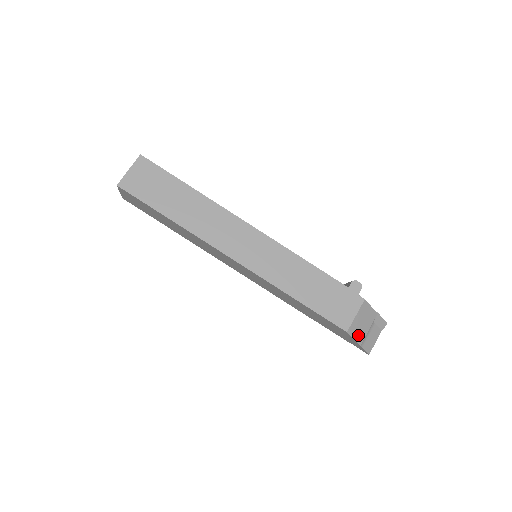
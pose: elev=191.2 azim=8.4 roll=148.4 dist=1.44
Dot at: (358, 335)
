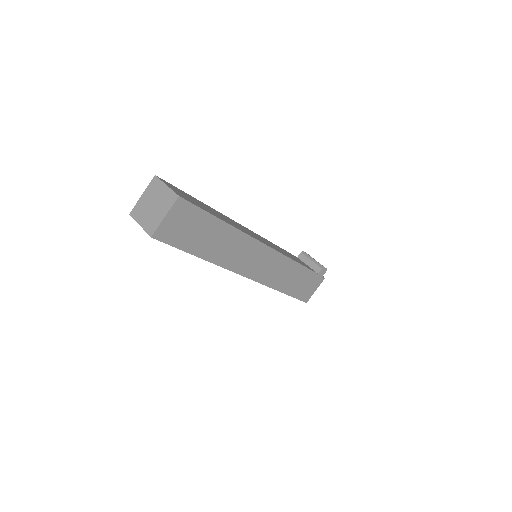
Dot at: occluded
